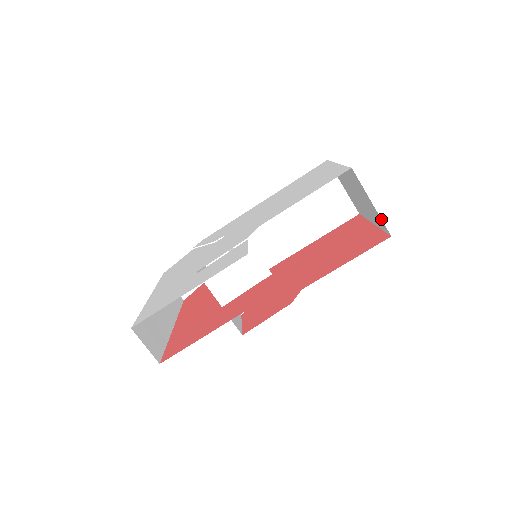
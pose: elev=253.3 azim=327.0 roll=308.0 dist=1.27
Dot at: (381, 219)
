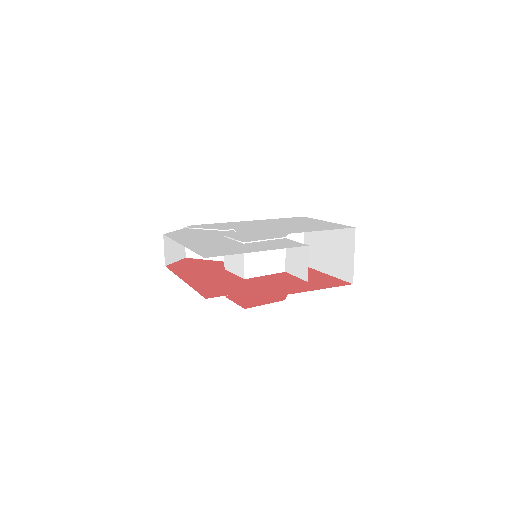
Dot at: (353, 270)
